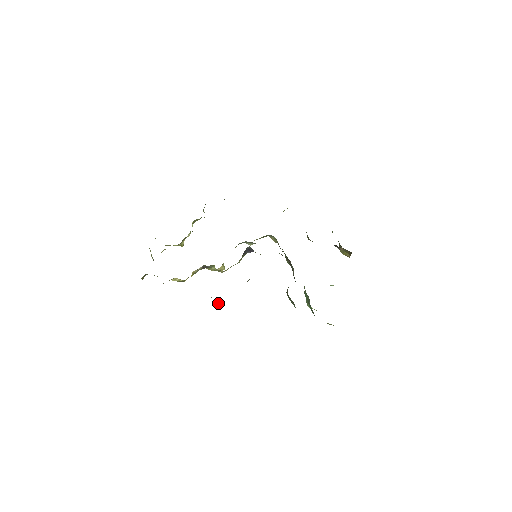
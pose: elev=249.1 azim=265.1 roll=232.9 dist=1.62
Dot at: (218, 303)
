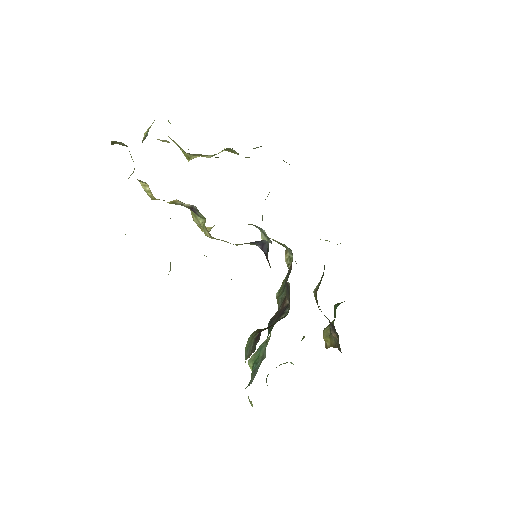
Dot at: (170, 267)
